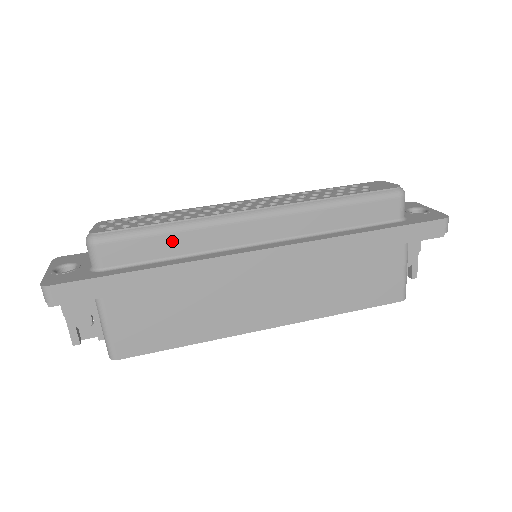
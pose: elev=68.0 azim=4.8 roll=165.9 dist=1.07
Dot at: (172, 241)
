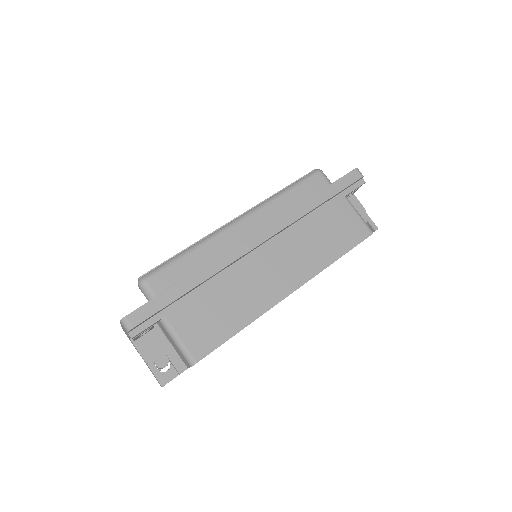
Dot at: (193, 258)
